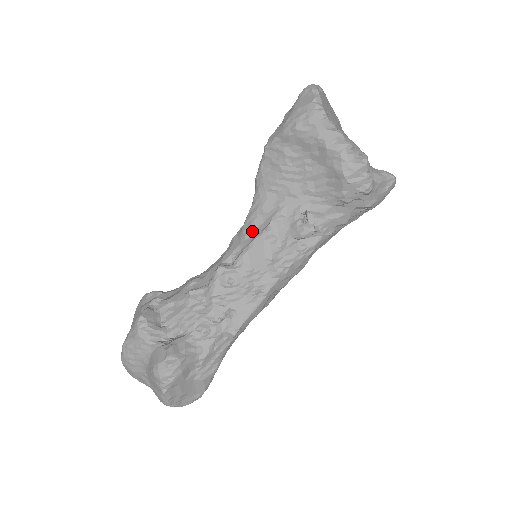
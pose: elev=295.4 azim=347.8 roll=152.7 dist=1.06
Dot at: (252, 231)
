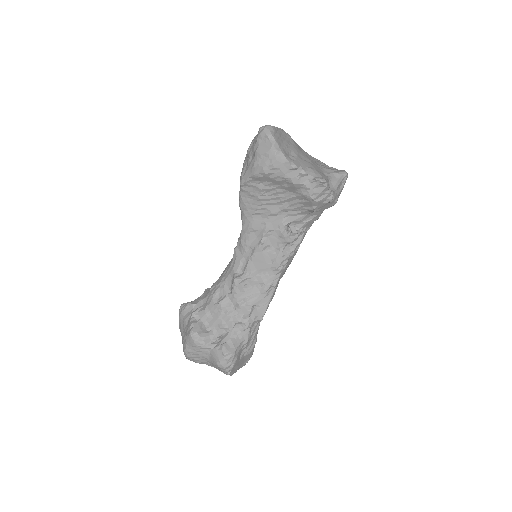
Dot at: (250, 245)
